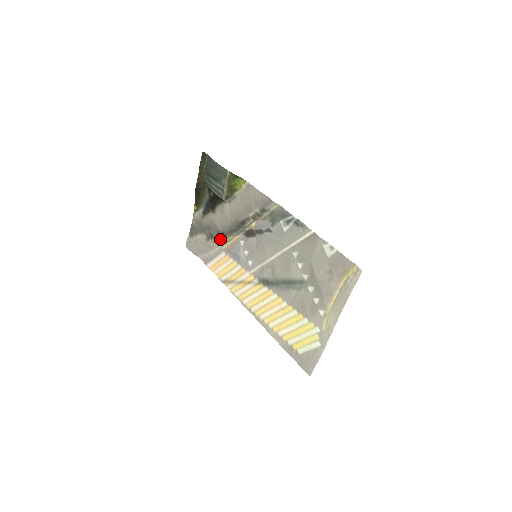
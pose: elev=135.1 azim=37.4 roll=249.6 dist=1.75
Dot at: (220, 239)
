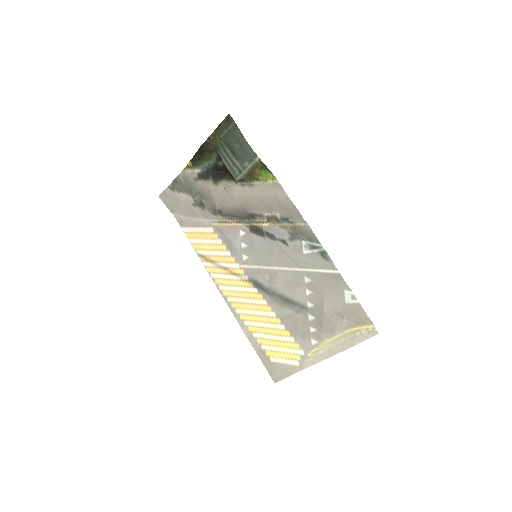
Dot at: (213, 214)
